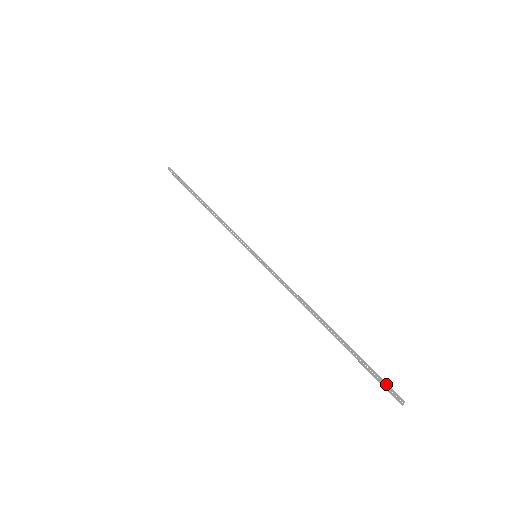
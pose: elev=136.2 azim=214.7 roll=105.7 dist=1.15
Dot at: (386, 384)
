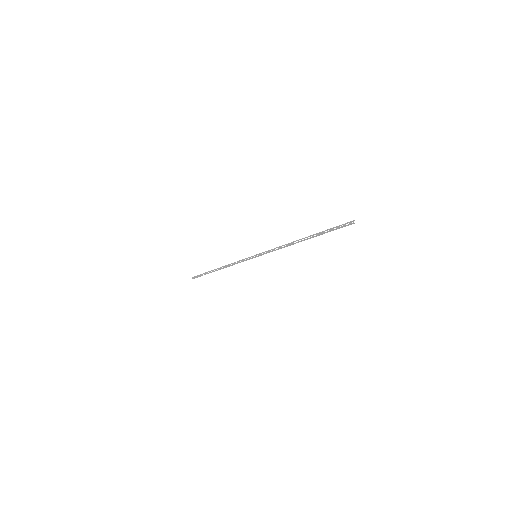
Dot at: (343, 224)
